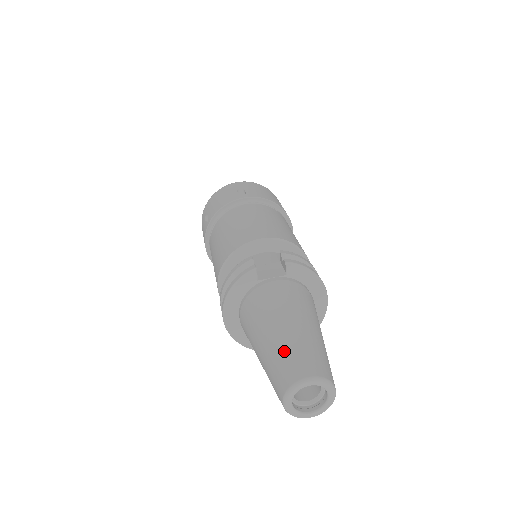
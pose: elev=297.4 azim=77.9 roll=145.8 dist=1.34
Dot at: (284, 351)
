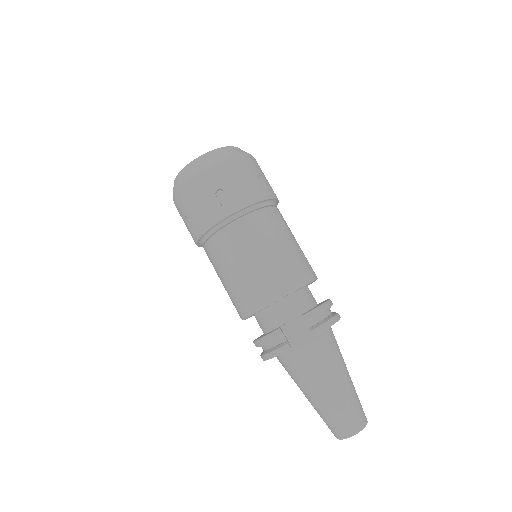
Dot at: (332, 415)
